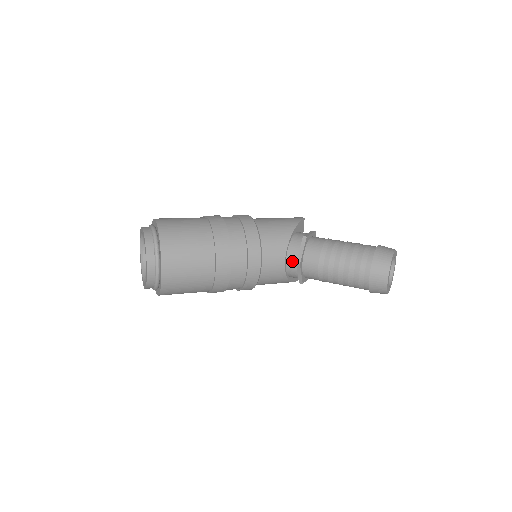
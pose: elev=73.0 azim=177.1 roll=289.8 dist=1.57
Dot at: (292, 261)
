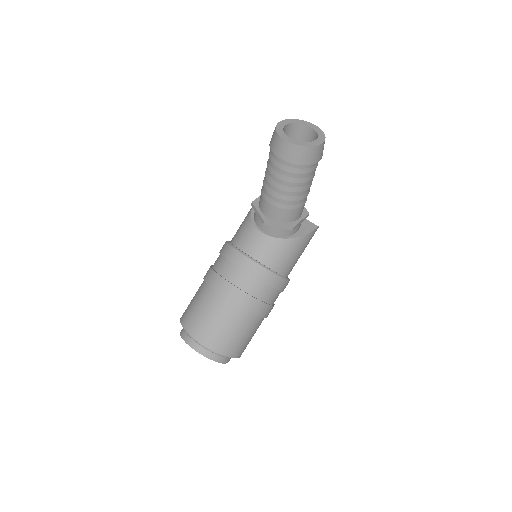
Dot at: (265, 227)
